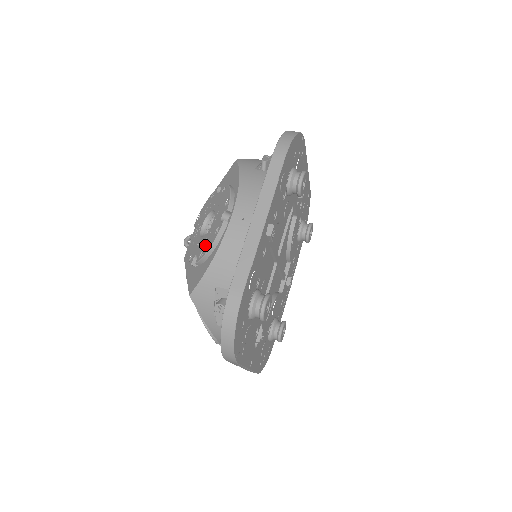
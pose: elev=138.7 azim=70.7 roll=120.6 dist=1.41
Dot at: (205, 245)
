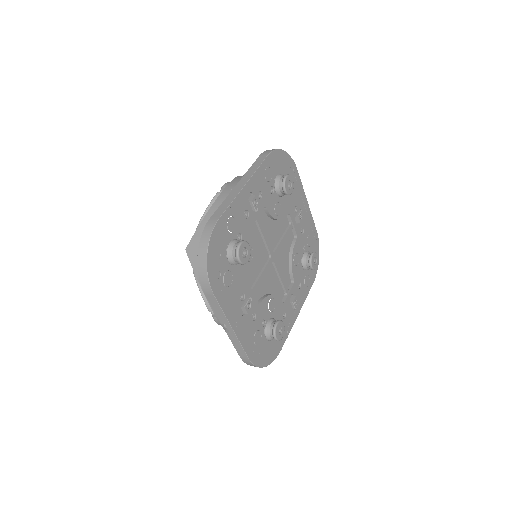
Dot at: occluded
